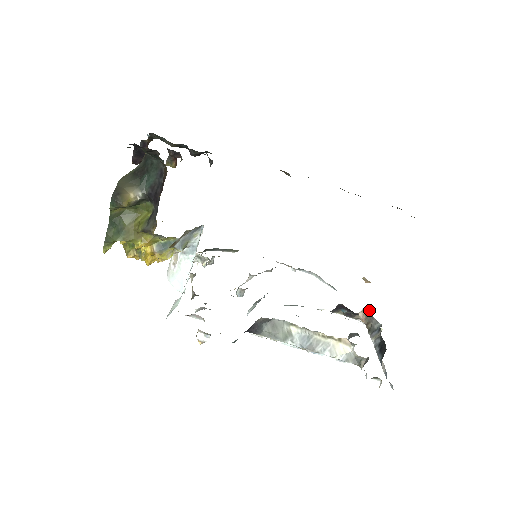
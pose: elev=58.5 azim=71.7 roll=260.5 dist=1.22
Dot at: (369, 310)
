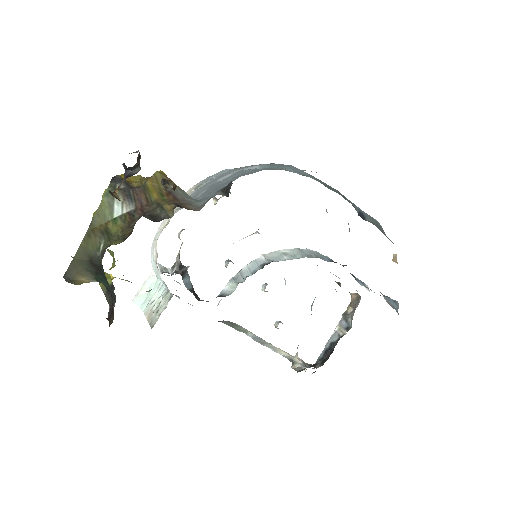
Dot at: occluded
